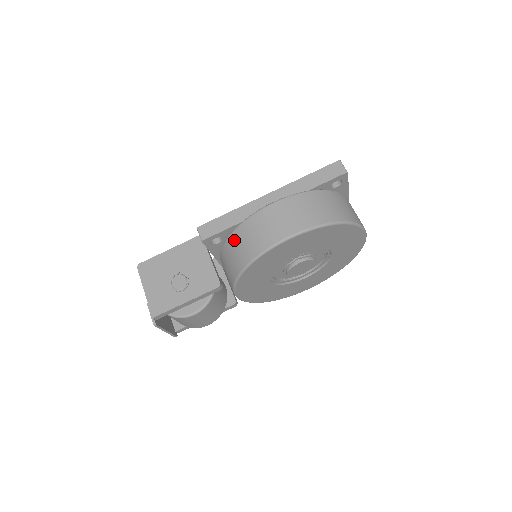
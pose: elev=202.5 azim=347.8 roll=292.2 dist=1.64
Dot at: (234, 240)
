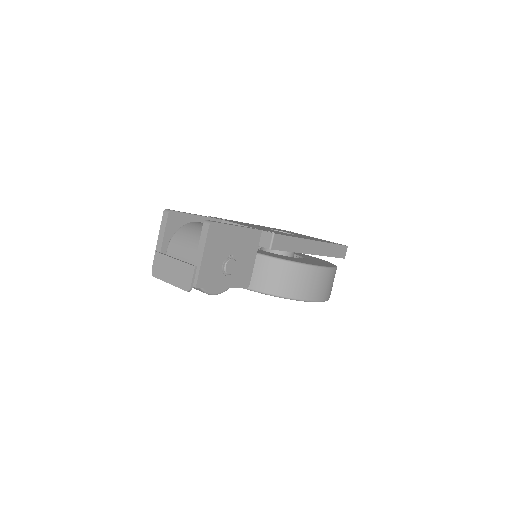
Dot at: (289, 270)
